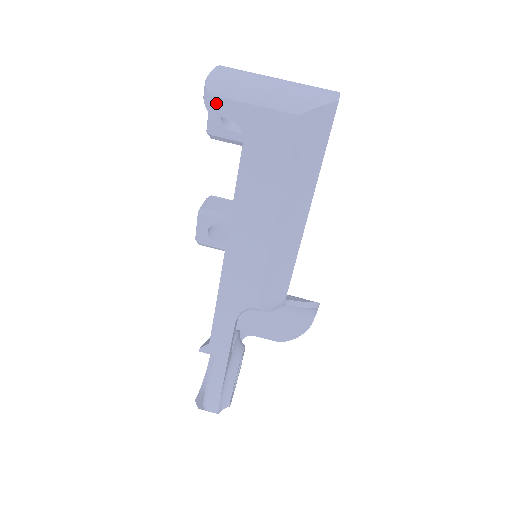
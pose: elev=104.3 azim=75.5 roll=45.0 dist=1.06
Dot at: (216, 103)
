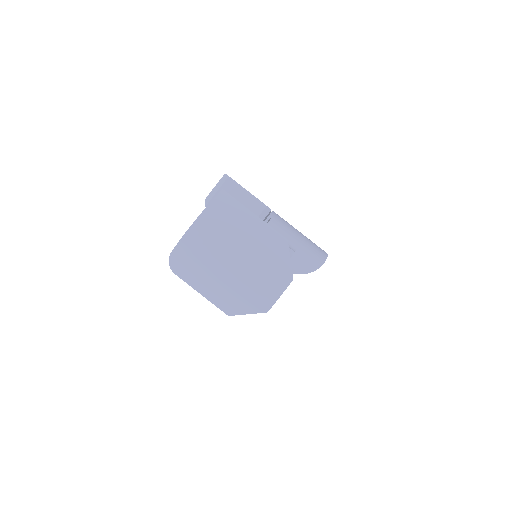
Dot at: (175, 274)
